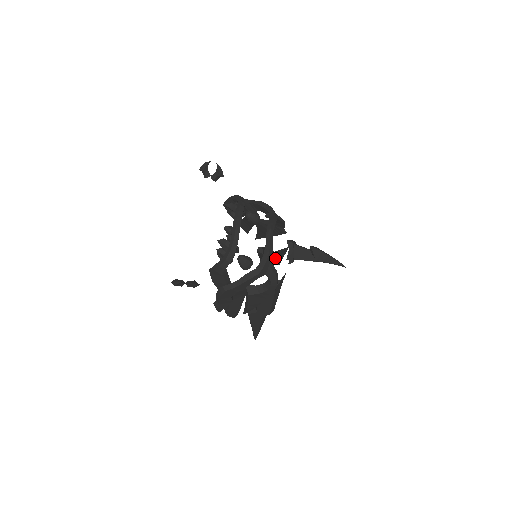
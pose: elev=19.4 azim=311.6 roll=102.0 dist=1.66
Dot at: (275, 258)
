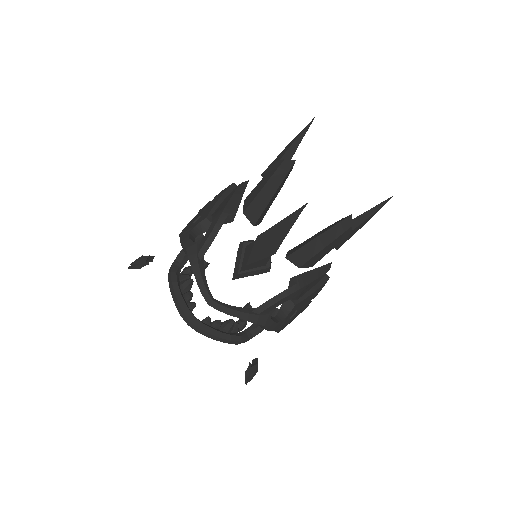
Dot at: (276, 194)
